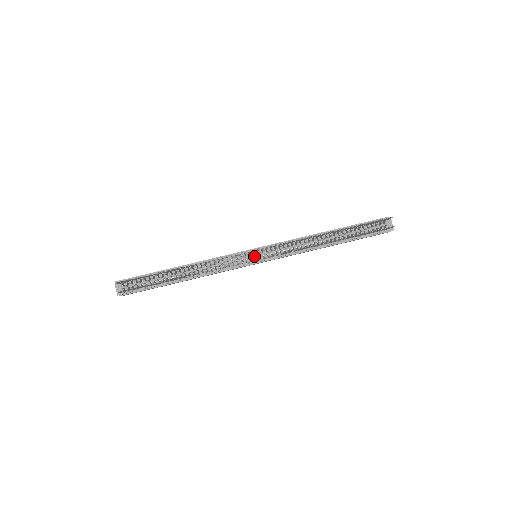
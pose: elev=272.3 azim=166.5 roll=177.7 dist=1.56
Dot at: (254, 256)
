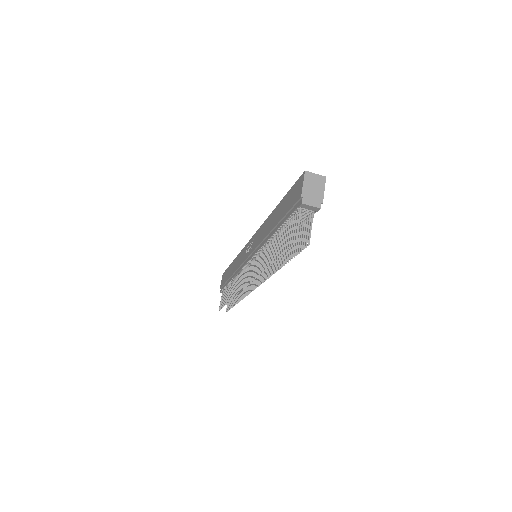
Dot at: occluded
